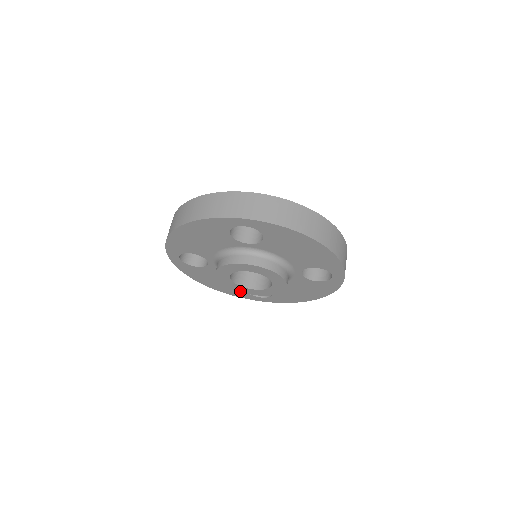
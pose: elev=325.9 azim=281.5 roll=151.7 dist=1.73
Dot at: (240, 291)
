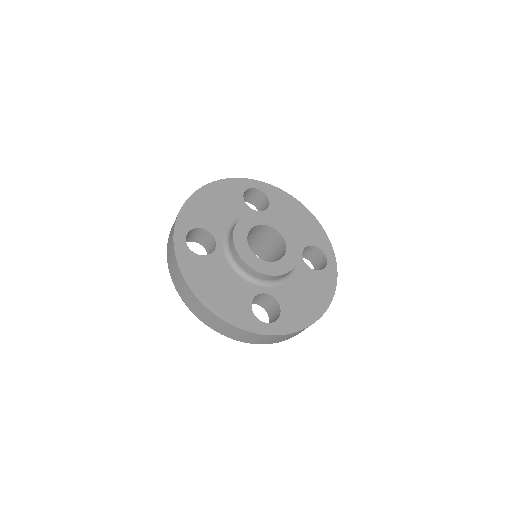
Dot at: (255, 269)
